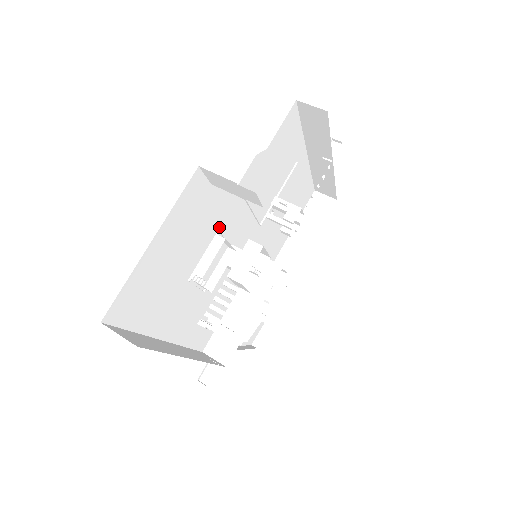
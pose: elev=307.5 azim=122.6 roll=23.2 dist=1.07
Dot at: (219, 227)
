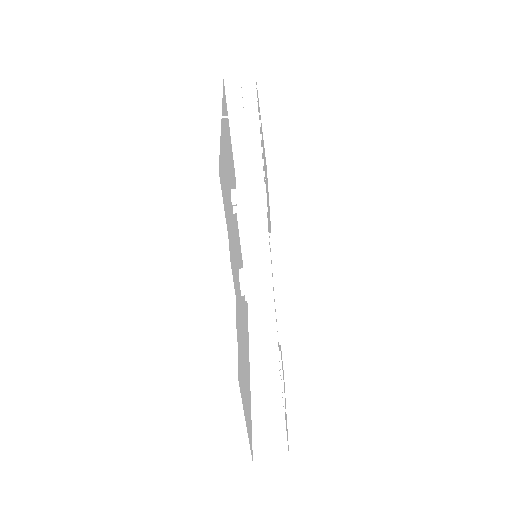
Dot at: (239, 313)
